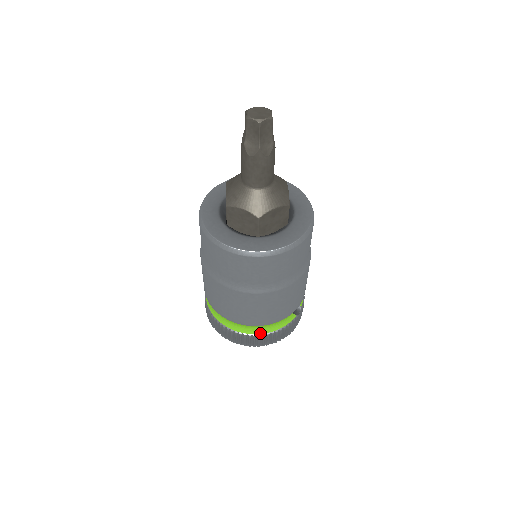
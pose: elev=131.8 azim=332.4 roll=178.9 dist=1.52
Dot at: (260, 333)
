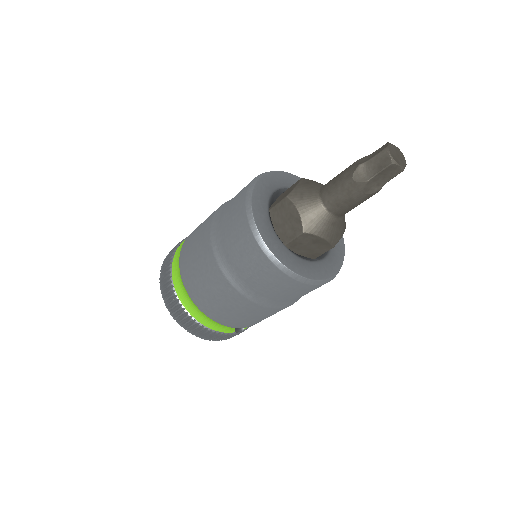
Dot at: (195, 318)
